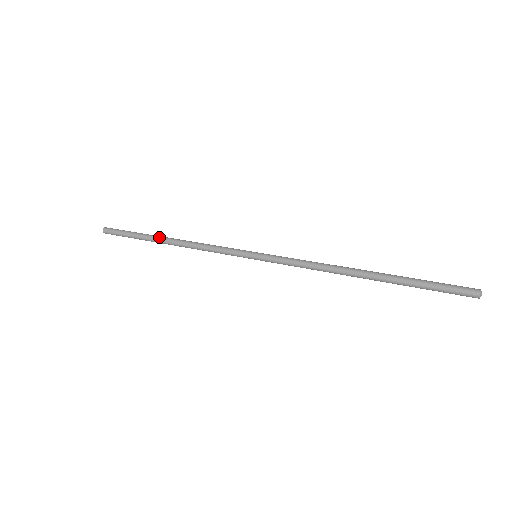
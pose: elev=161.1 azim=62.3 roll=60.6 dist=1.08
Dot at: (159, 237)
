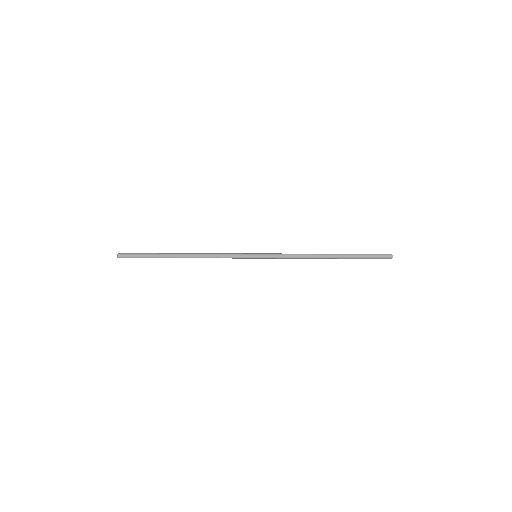
Dot at: (175, 254)
